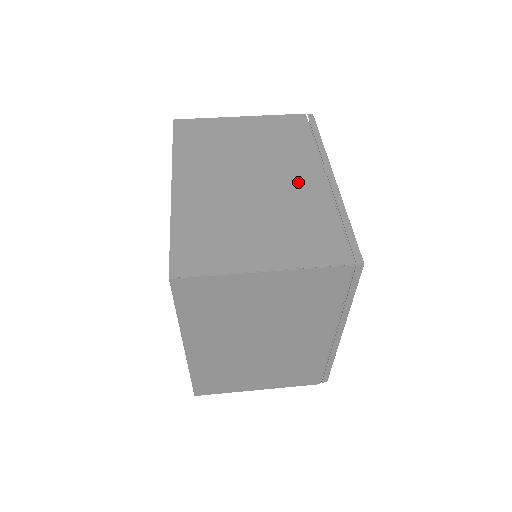
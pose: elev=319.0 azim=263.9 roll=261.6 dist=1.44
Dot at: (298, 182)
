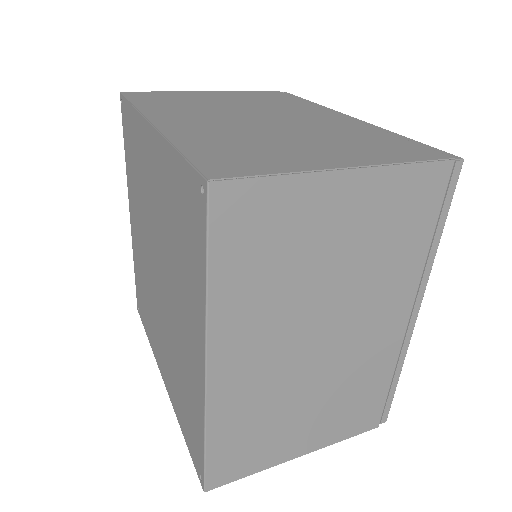
Dot at: (317, 118)
